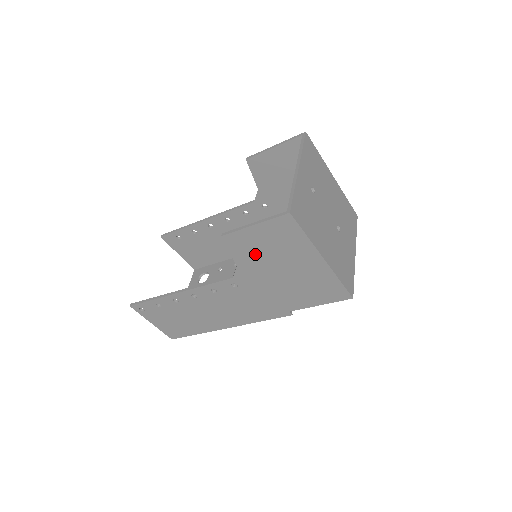
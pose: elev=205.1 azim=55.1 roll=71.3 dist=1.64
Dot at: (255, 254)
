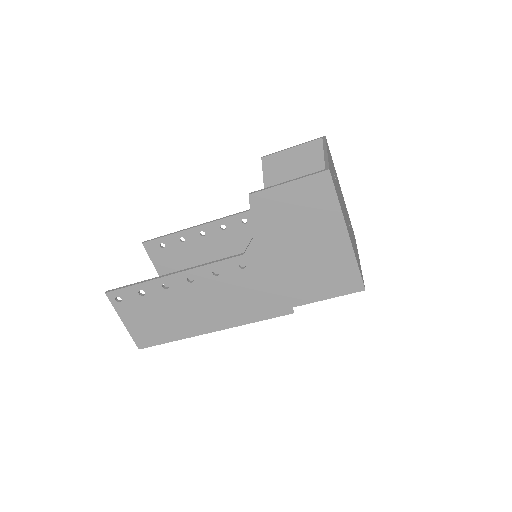
Dot at: (278, 222)
